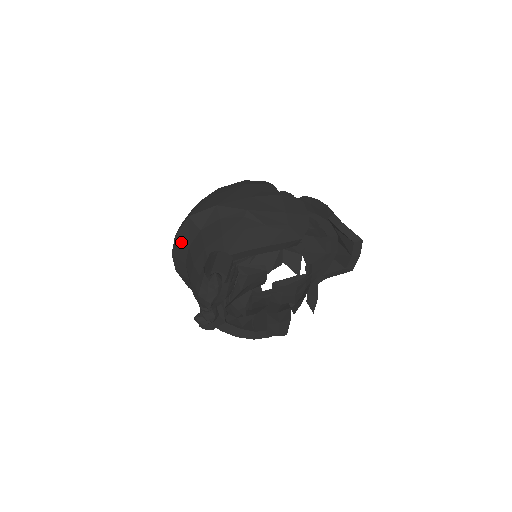
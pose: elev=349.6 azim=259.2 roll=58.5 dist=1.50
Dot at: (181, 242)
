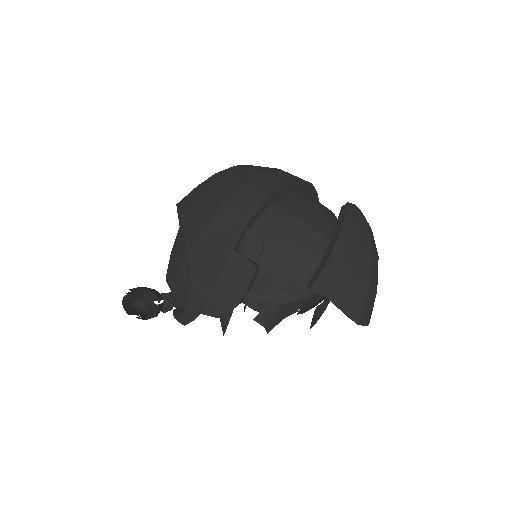
Dot at: occluded
